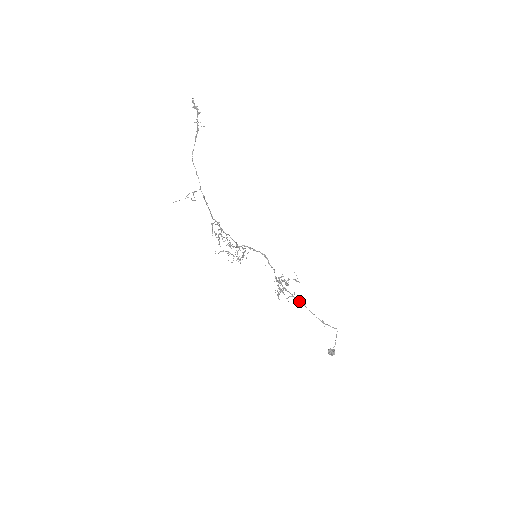
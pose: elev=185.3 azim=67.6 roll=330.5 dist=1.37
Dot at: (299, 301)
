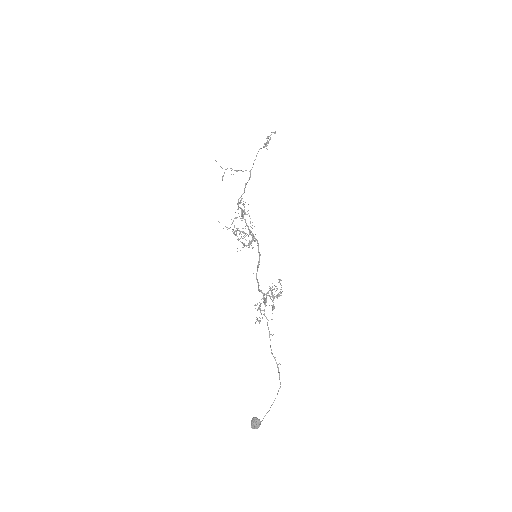
Dot at: (268, 328)
